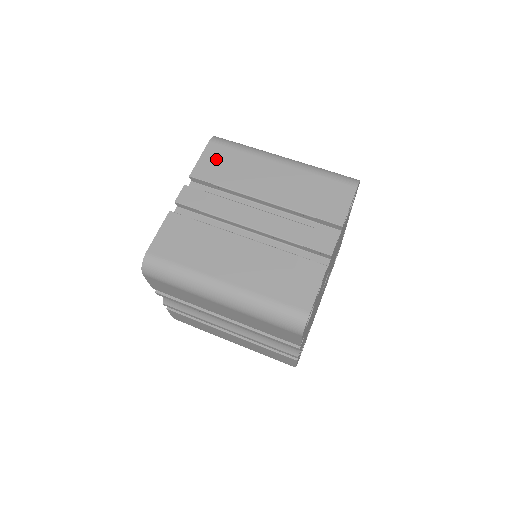
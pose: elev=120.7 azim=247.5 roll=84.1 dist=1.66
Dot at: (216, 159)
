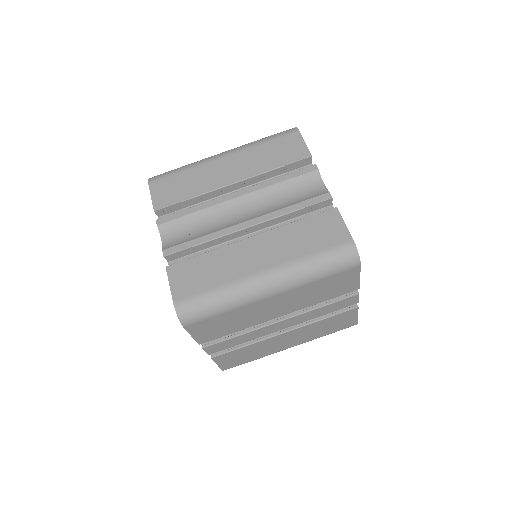
Dot at: (208, 329)
